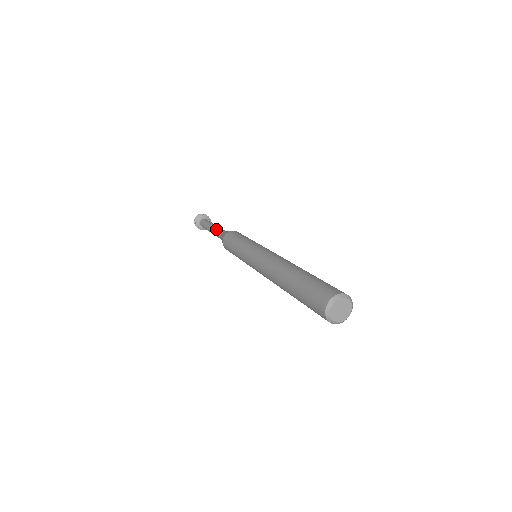
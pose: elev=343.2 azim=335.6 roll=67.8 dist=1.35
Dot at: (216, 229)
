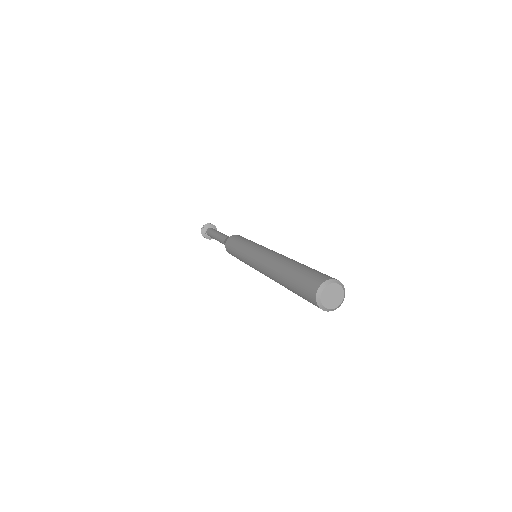
Dot at: (224, 234)
